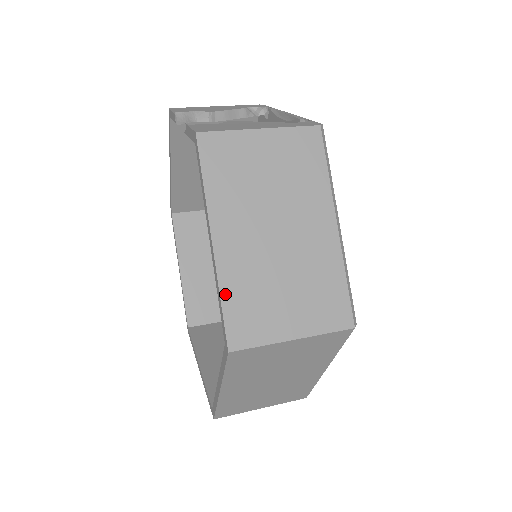
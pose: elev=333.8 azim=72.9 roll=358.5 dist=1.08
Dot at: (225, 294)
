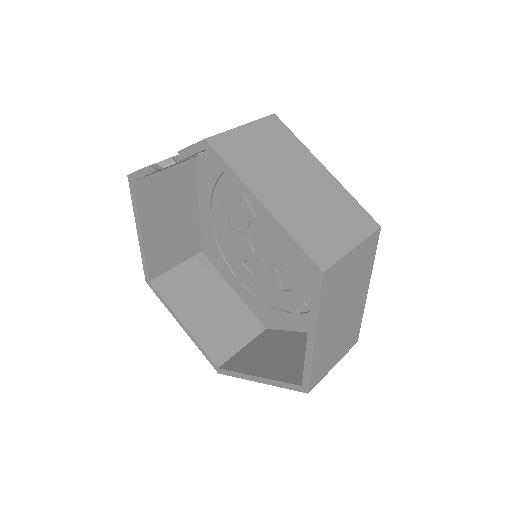
Dot at: (294, 235)
